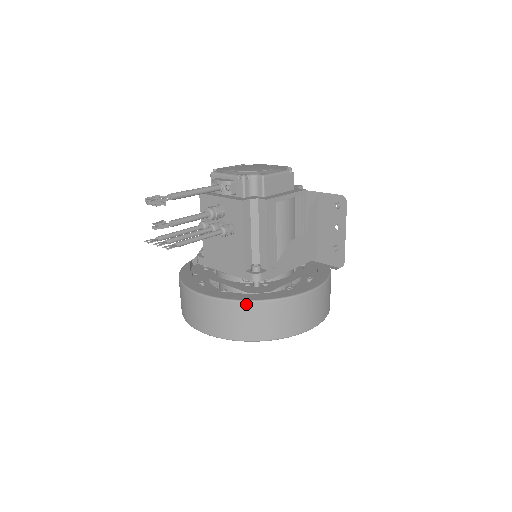
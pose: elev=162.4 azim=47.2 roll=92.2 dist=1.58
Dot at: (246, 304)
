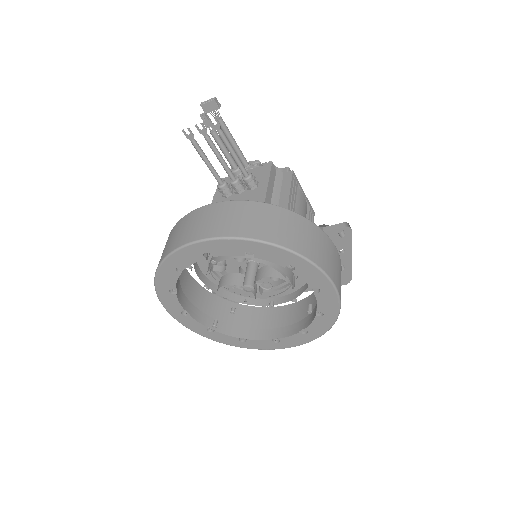
Dot at: (271, 206)
